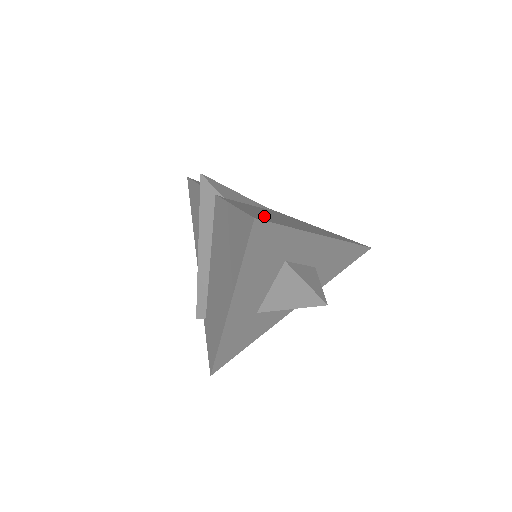
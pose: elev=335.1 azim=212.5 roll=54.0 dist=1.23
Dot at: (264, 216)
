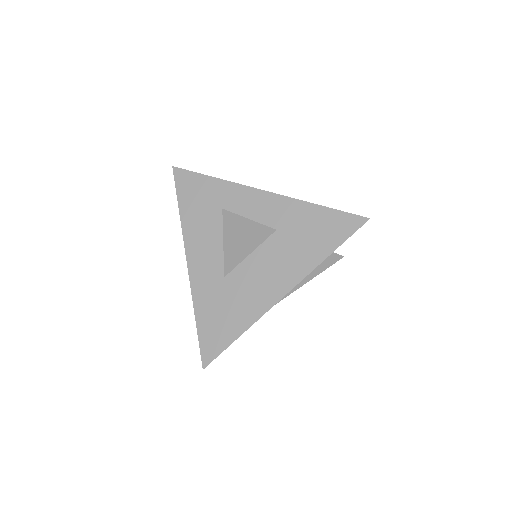
Dot at: occluded
